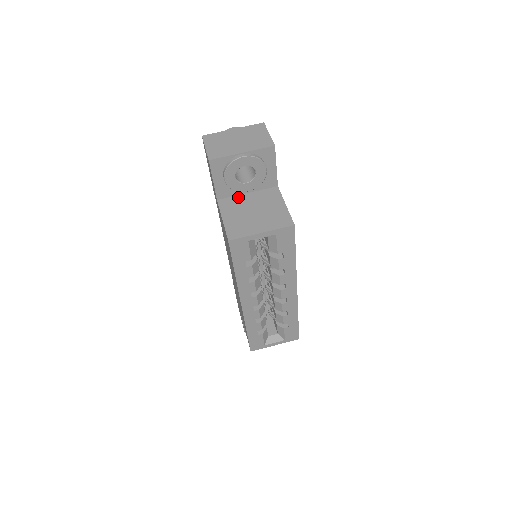
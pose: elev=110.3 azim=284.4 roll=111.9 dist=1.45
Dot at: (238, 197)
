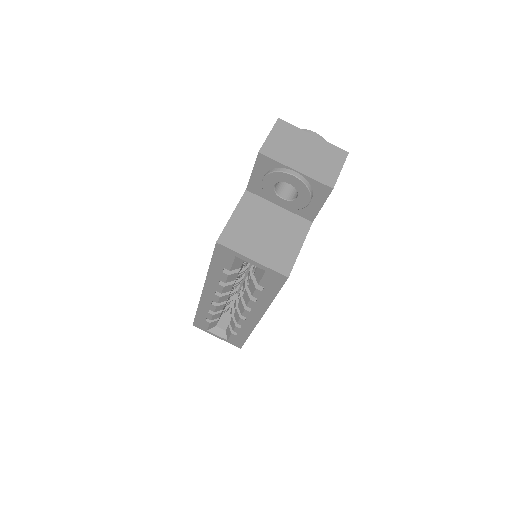
Dot at: (267, 203)
